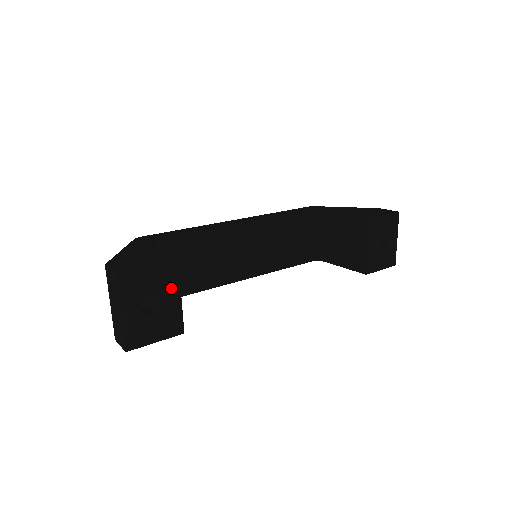
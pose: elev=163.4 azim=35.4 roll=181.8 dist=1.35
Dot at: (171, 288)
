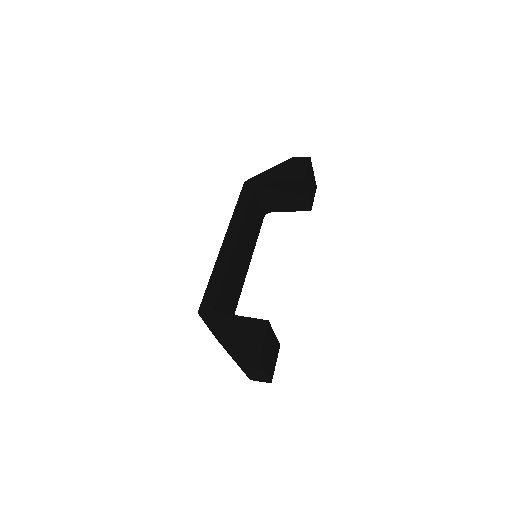
Dot at: (271, 335)
